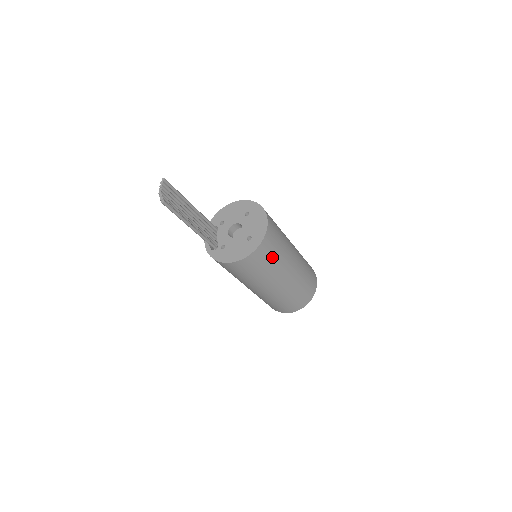
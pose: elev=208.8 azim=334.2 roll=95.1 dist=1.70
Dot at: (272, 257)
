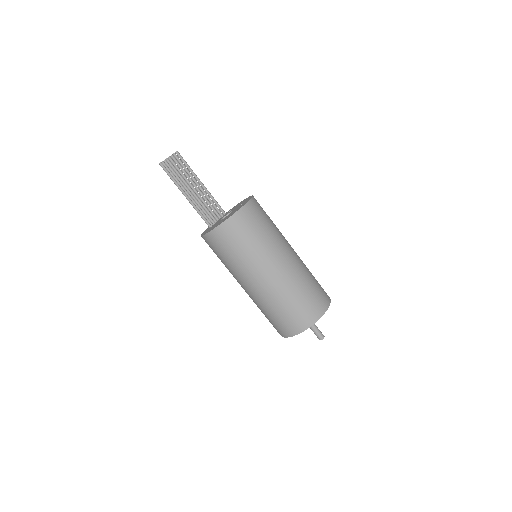
Dot at: (238, 246)
